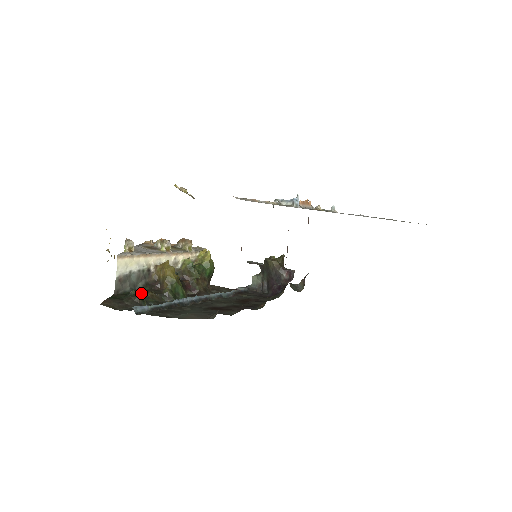
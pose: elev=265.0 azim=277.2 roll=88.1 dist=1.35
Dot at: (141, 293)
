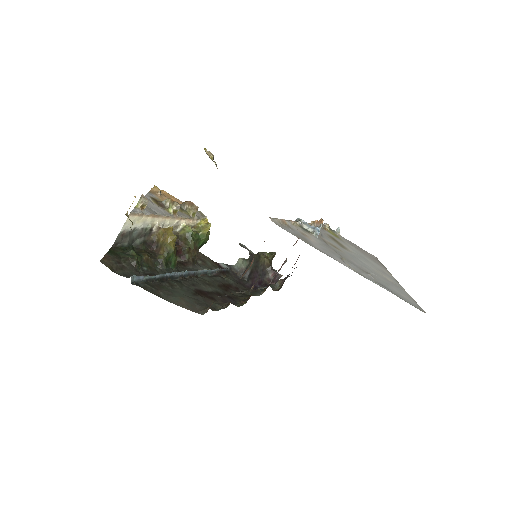
Dot at: (138, 254)
